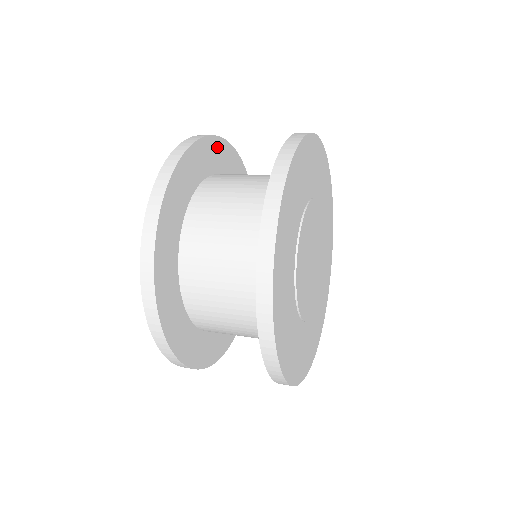
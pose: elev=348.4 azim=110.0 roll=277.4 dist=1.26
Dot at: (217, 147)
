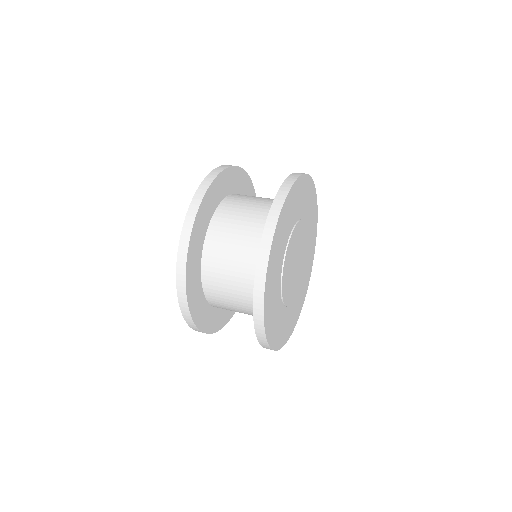
Dot at: (241, 176)
